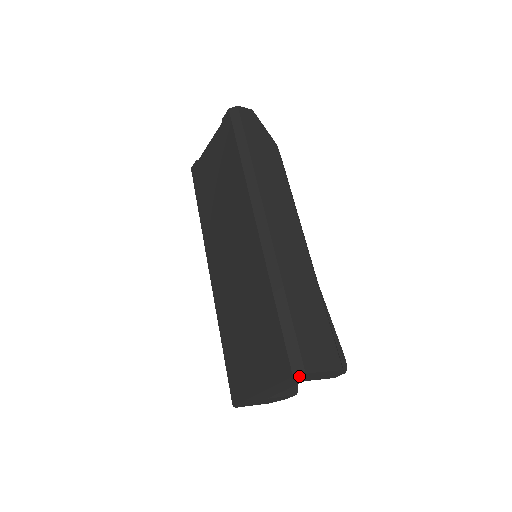
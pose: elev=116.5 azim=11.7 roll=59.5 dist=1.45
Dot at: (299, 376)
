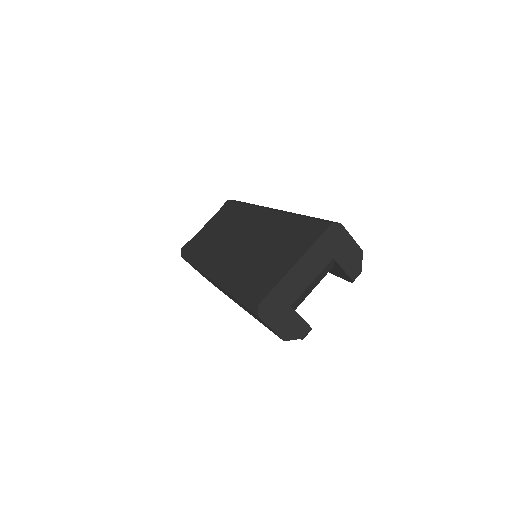
Dot at: (335, 230)
